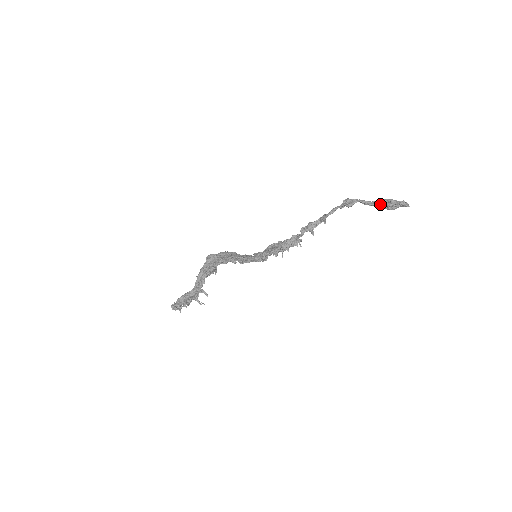
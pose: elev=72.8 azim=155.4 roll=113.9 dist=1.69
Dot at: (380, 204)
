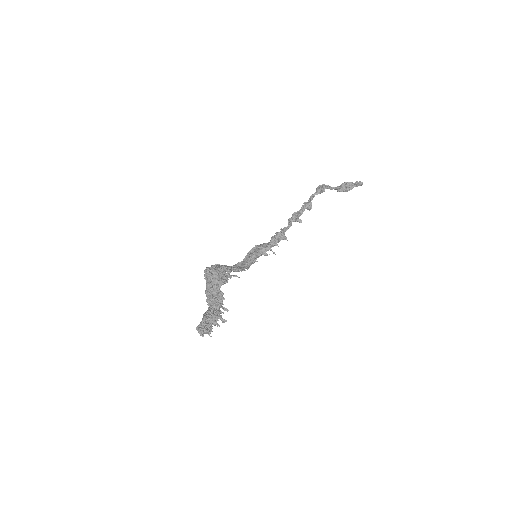
Dot at: (340, 188)
